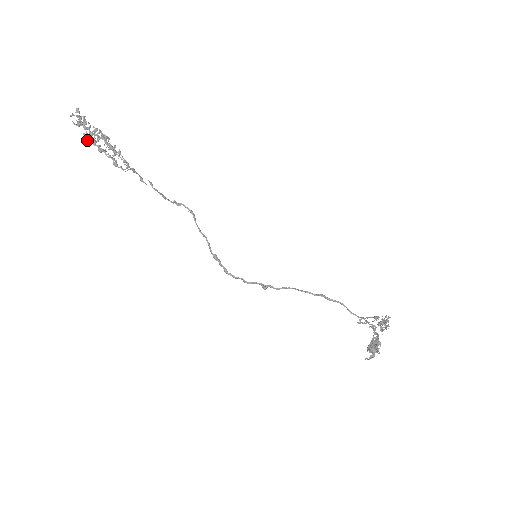
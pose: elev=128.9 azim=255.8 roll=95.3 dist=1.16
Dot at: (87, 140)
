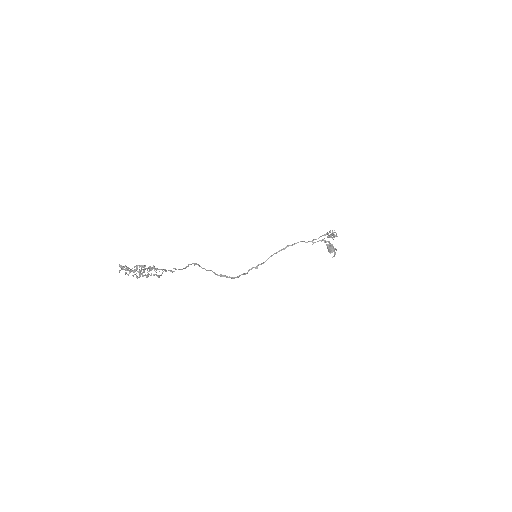
Dot at: (138, 277)
